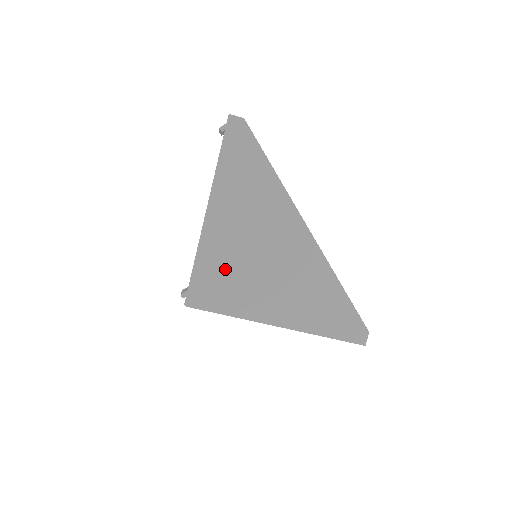
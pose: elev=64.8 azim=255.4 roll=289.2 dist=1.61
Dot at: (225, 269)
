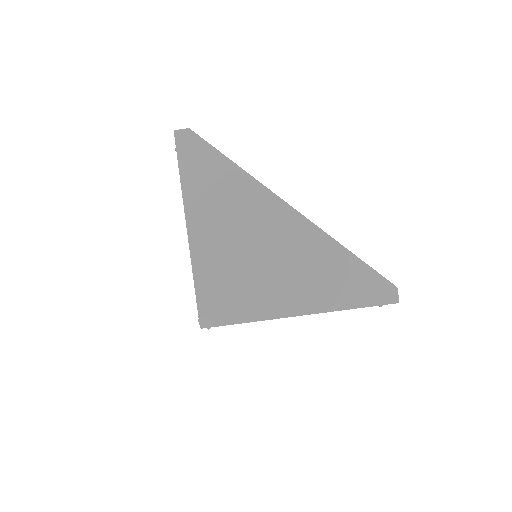
Dot at: (226, 277)
